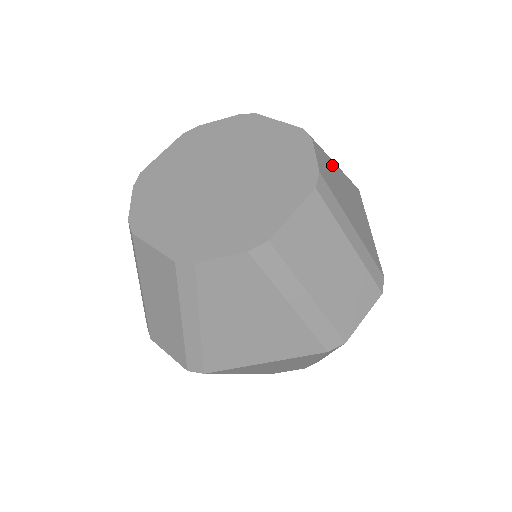
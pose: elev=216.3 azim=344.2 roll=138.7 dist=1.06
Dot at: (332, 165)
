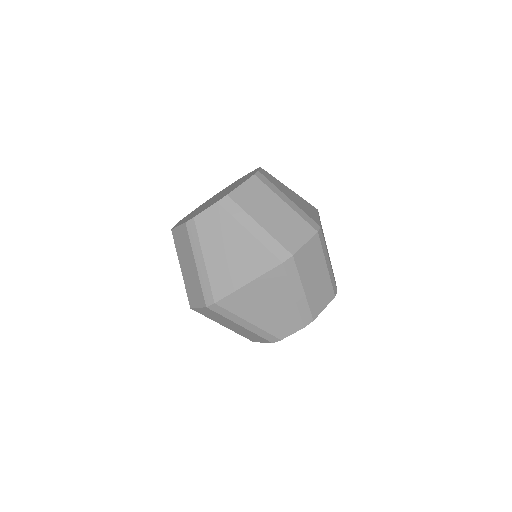
Dot at: (280, 183)
